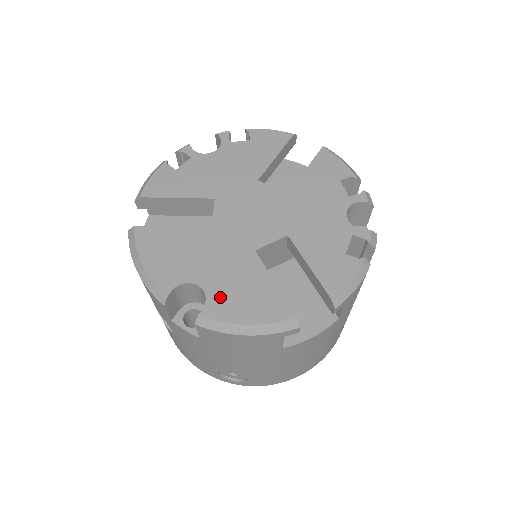
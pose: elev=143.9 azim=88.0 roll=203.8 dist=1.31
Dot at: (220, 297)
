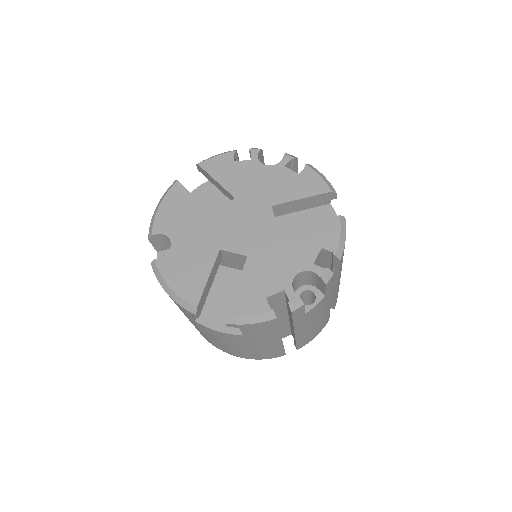
Dot at: (174, 259)
